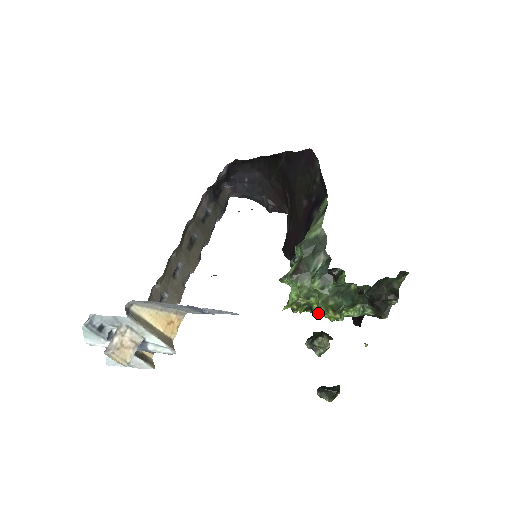
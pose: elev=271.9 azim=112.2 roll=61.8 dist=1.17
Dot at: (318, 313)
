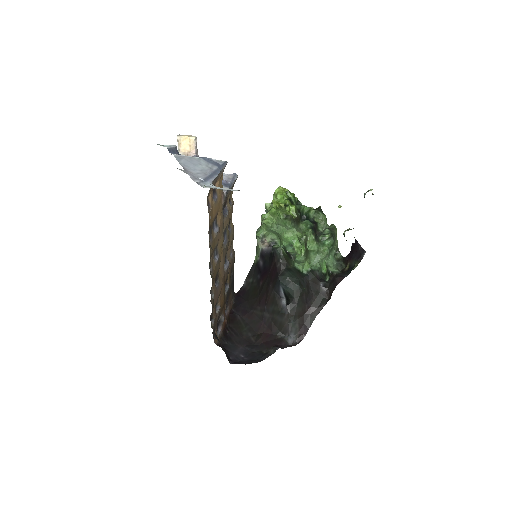
Dot at: (286, 200)
